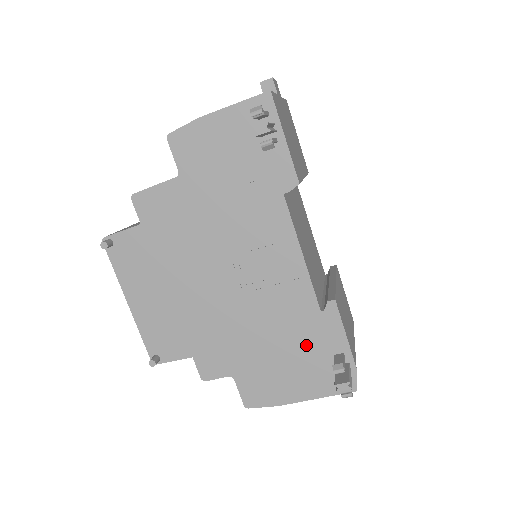
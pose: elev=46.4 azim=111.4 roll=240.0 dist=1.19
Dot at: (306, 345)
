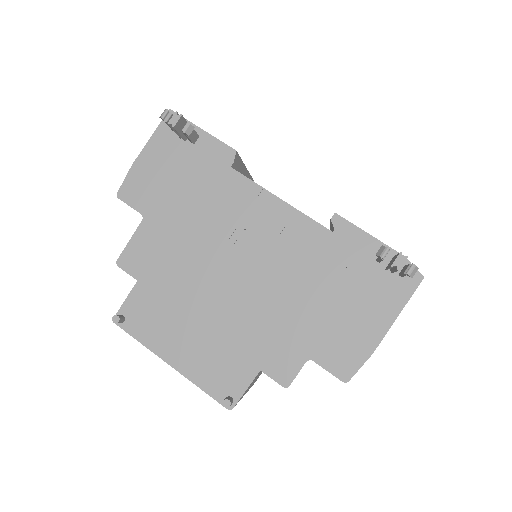
Dot at: (346, 272)
